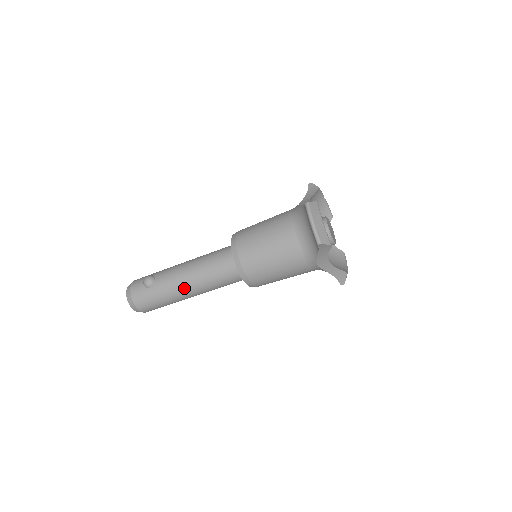
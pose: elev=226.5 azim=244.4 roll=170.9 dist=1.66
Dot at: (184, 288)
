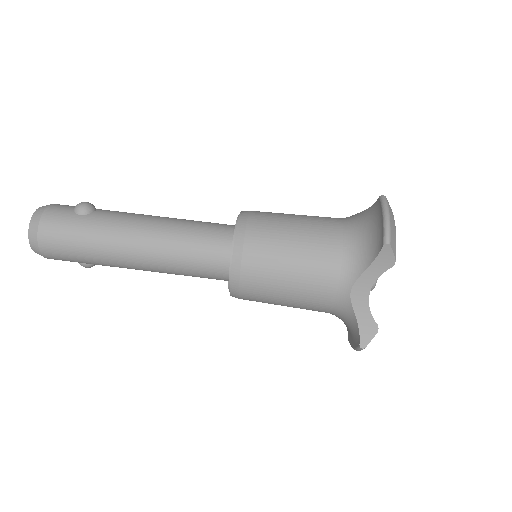
Dot at: (133, 239)
